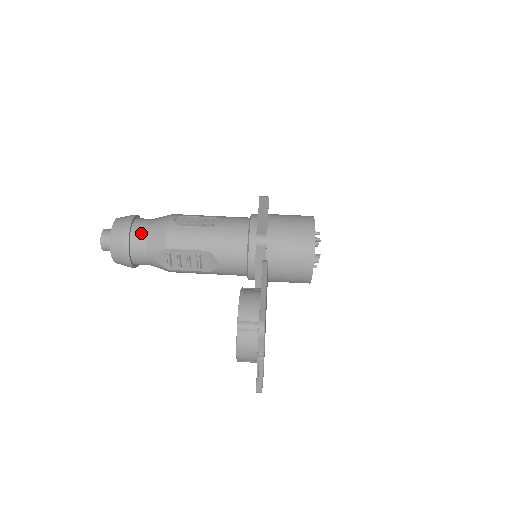
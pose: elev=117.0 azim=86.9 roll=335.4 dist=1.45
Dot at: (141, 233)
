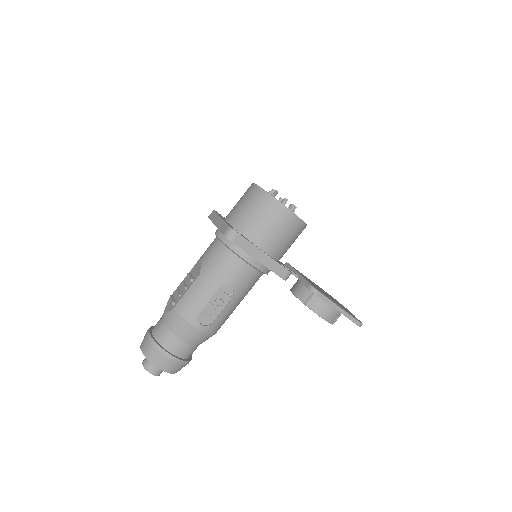
Dot at: (191, 351)
